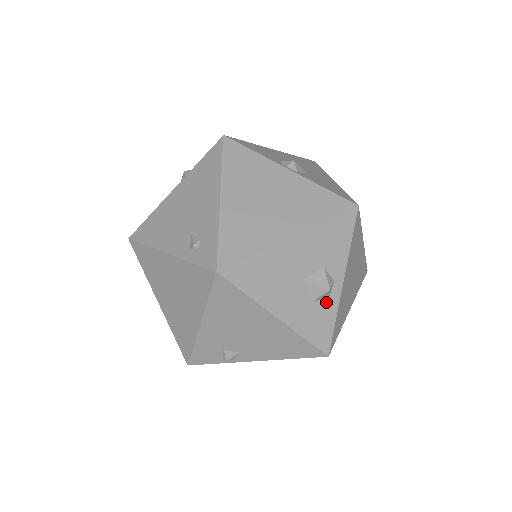
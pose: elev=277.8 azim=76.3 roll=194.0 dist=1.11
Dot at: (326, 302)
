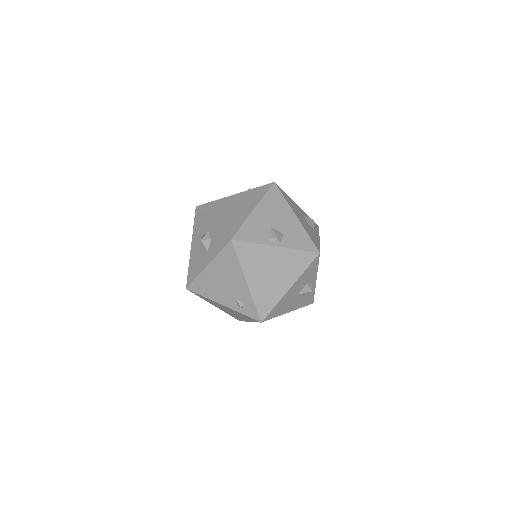
Dot at: occluded
